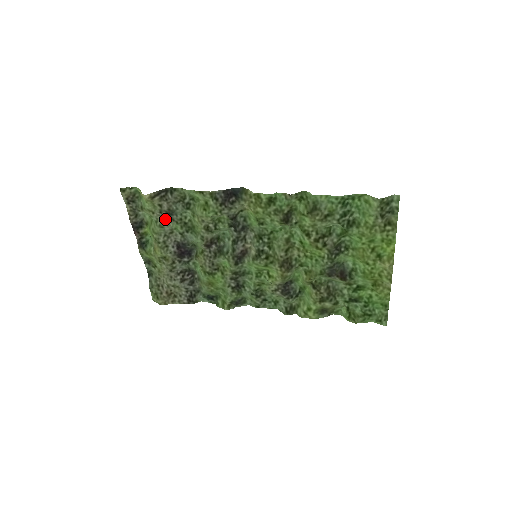
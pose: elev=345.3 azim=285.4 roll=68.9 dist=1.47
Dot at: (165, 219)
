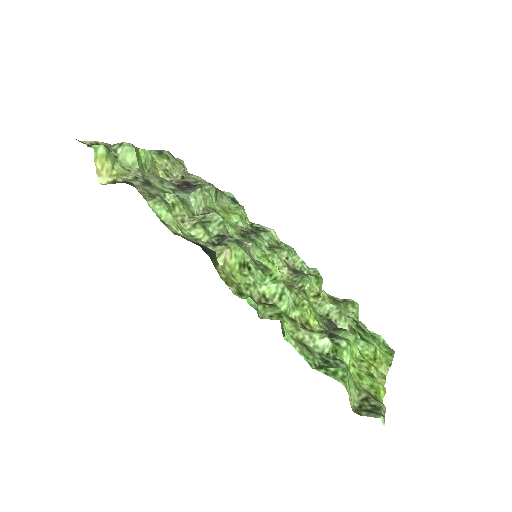
Dot at: (146, 179)
